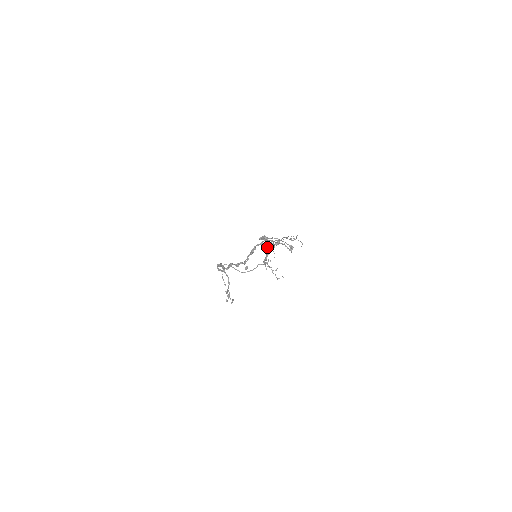
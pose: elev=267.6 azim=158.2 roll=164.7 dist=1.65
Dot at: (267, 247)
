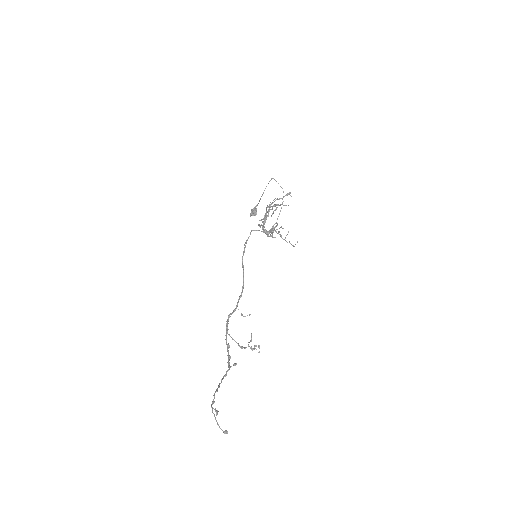
Dot at: occluded
